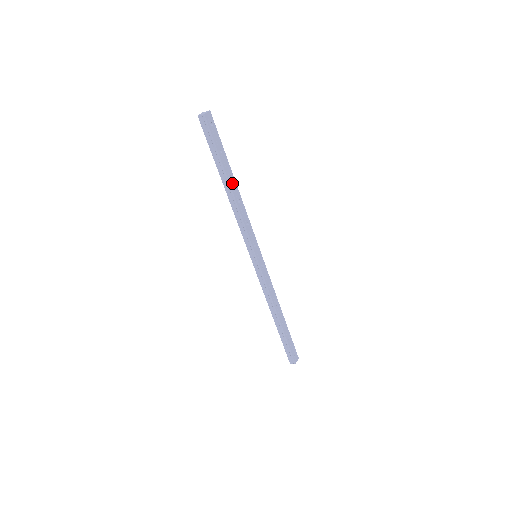
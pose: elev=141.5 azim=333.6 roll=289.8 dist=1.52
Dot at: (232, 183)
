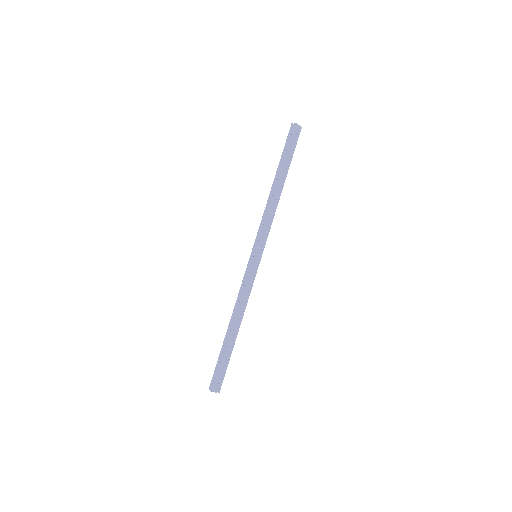
Dot at: (281, 183)
